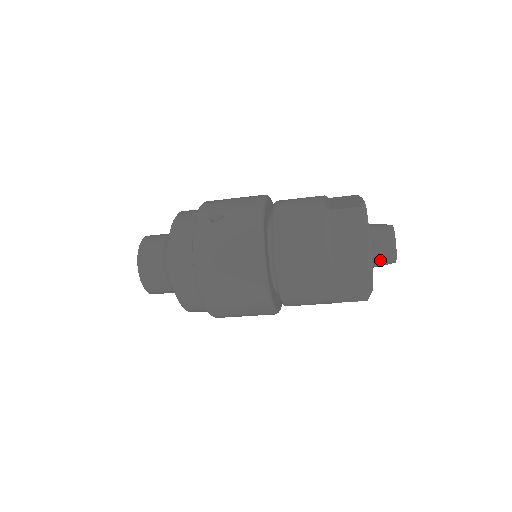
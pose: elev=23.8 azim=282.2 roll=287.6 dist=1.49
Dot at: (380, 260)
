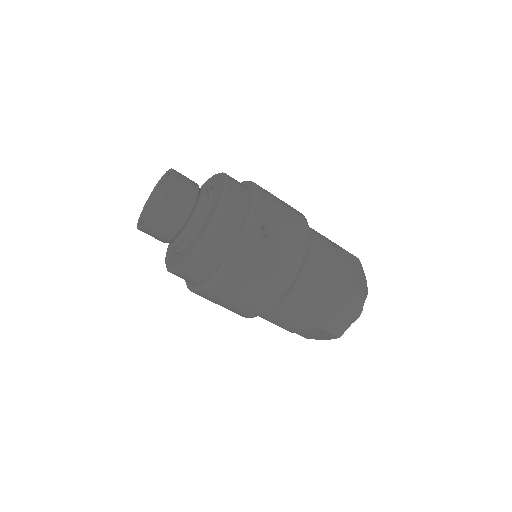
Dot at: occluded
